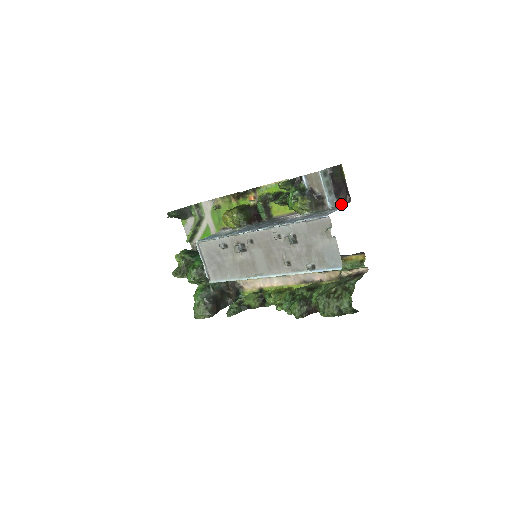
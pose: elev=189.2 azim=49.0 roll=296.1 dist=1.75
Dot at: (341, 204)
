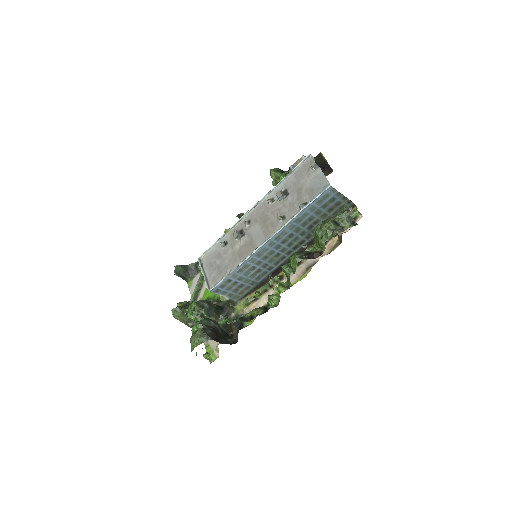
Dot at: occluded
